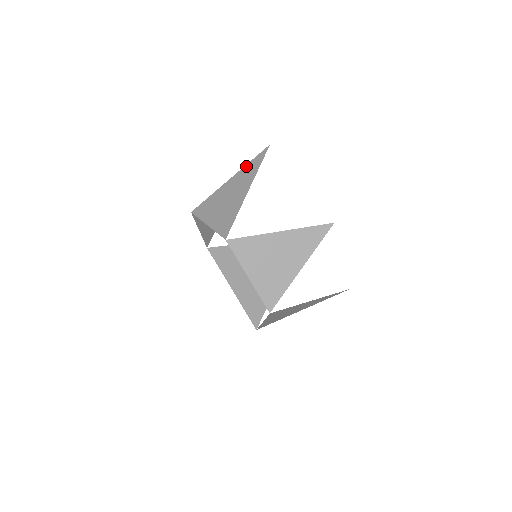
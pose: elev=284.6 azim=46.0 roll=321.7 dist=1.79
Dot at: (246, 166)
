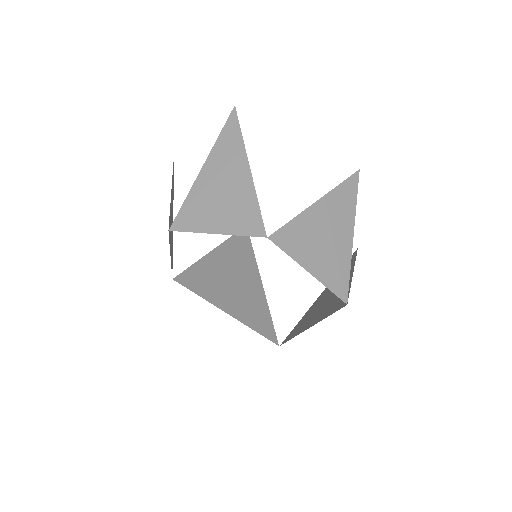
Dot at: (218, 142)
